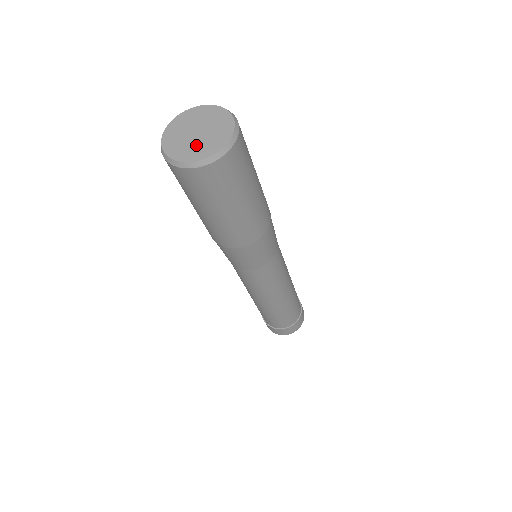
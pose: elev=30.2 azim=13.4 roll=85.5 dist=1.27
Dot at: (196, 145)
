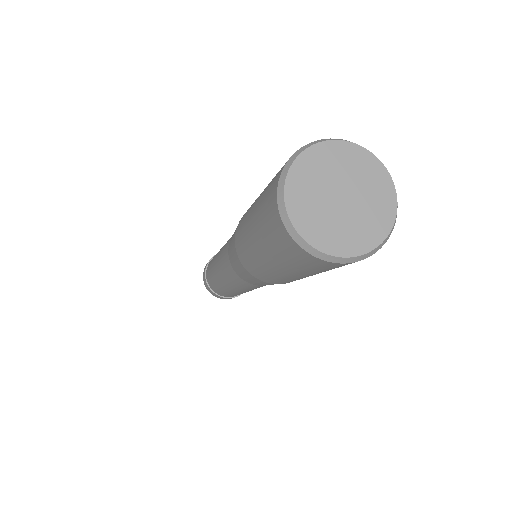
Dot at: (352, 223)
